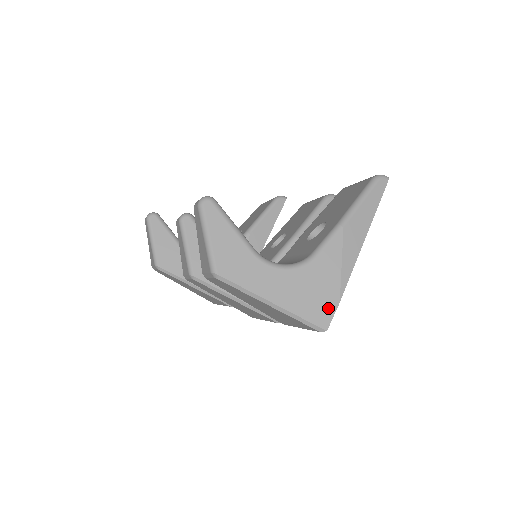
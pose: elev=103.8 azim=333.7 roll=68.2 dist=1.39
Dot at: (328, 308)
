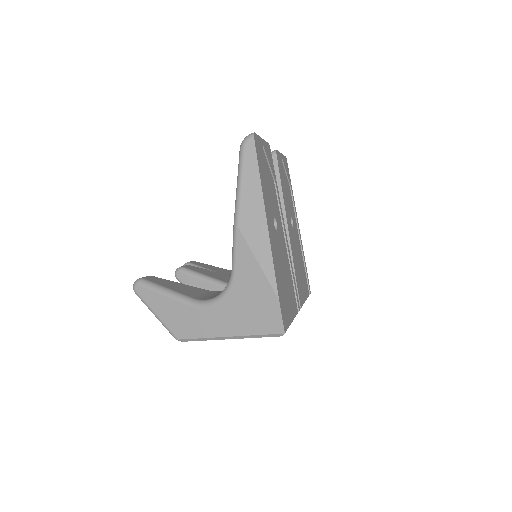
Dot at: (272, 312)
